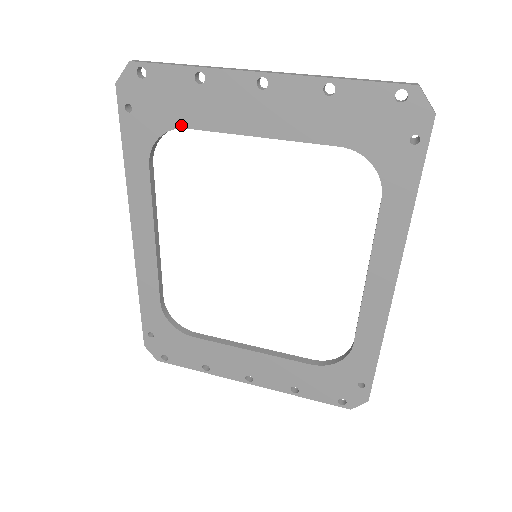
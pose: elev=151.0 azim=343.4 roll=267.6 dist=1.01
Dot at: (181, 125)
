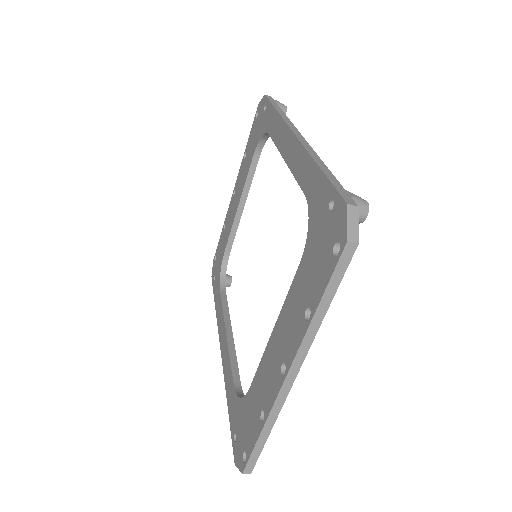
Dot at: (224, 253)
